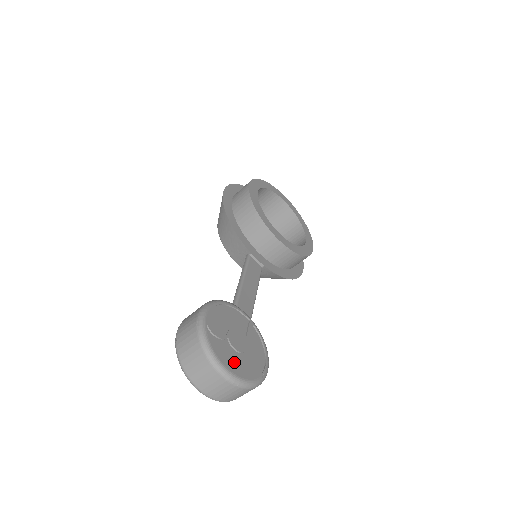
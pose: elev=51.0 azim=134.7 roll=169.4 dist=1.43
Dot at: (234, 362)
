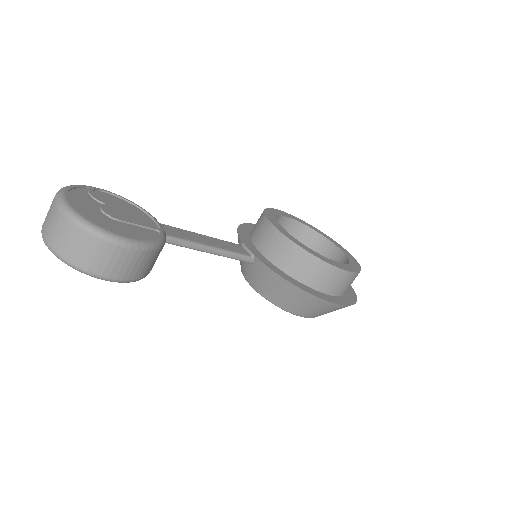
Dot at: (85, 207)
